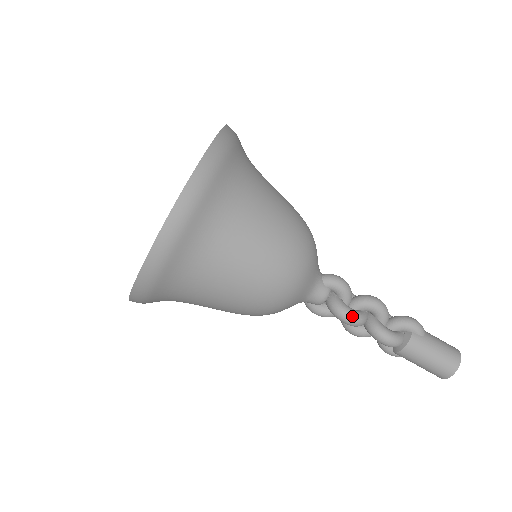
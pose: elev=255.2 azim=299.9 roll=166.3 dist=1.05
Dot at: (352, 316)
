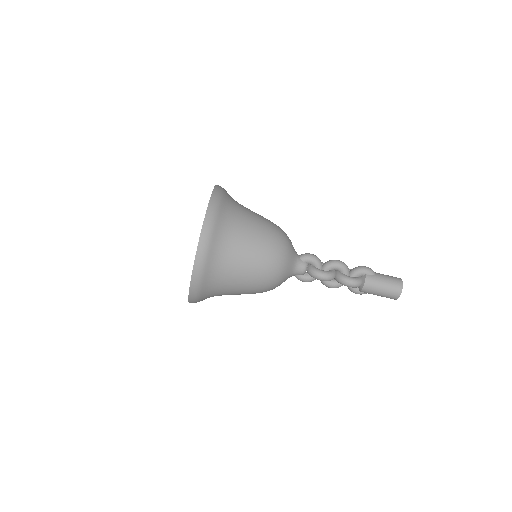
Dot at: (324, 274)
